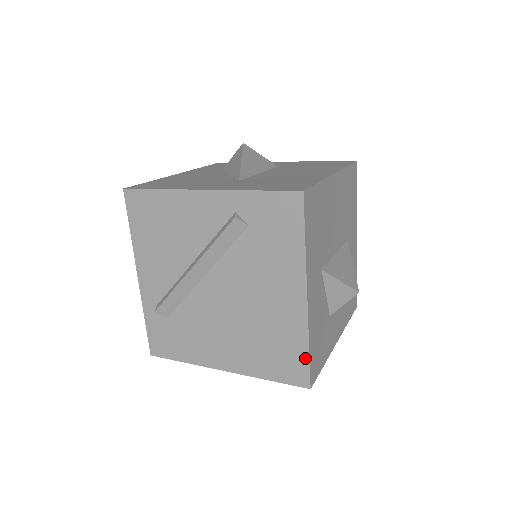
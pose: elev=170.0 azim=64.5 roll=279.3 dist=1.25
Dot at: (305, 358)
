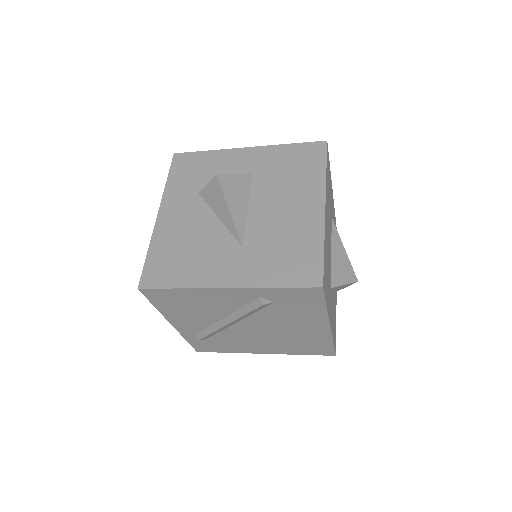
Dot at: (331, 347)
